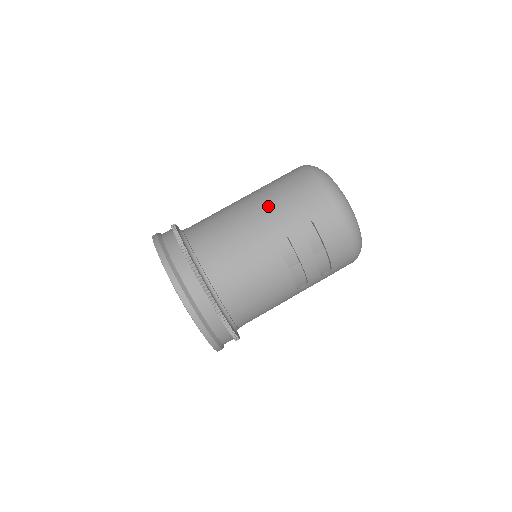
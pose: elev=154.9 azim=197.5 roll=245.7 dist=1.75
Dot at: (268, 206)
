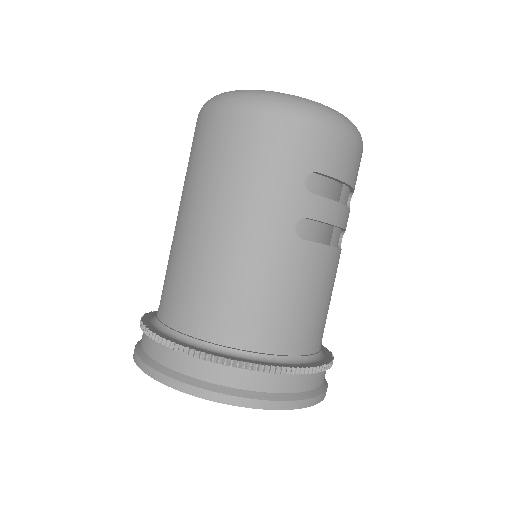
Dot at: (247, 205)
